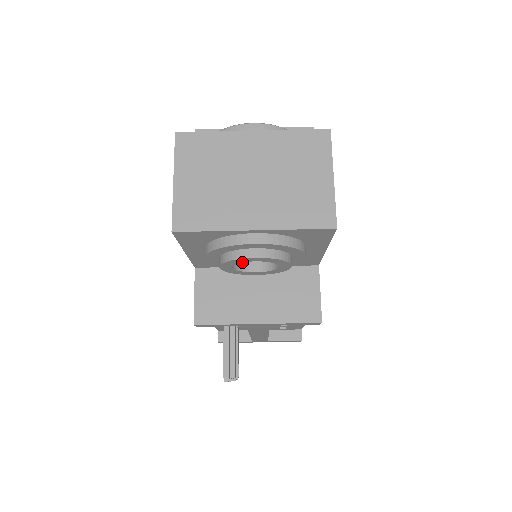
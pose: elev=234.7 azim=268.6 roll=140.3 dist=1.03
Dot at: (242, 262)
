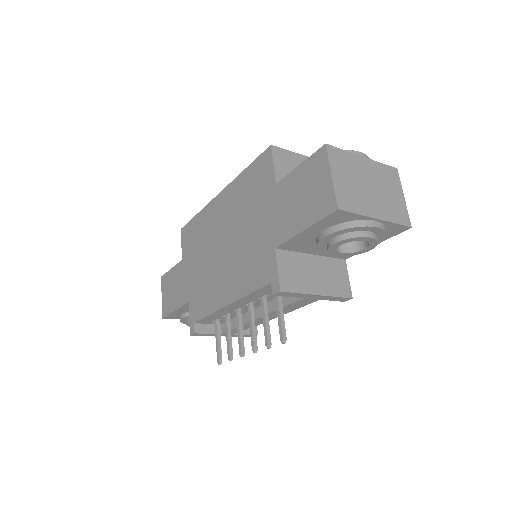
Dot at: (357, 240)
